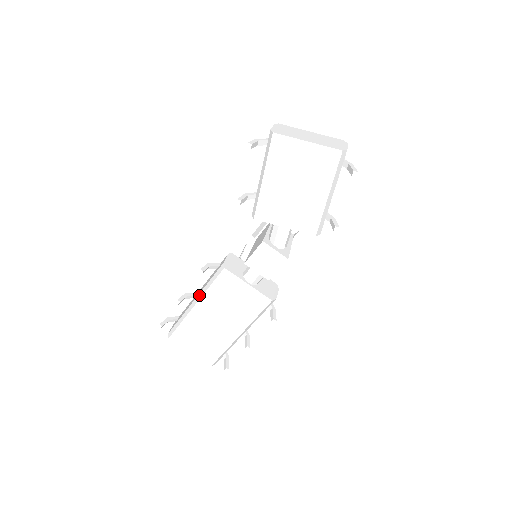
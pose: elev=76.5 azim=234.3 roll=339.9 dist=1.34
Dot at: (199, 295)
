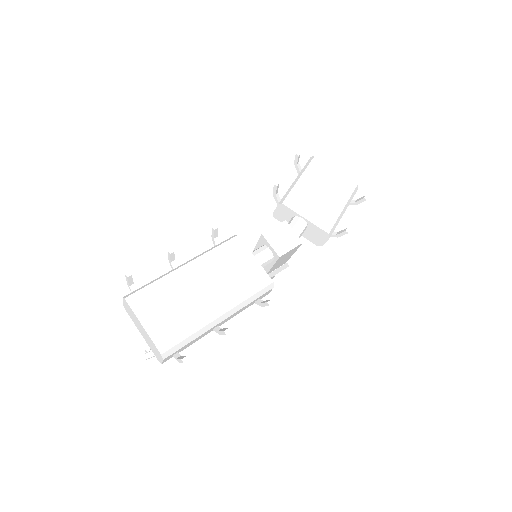
Dot at: (194, 257)
